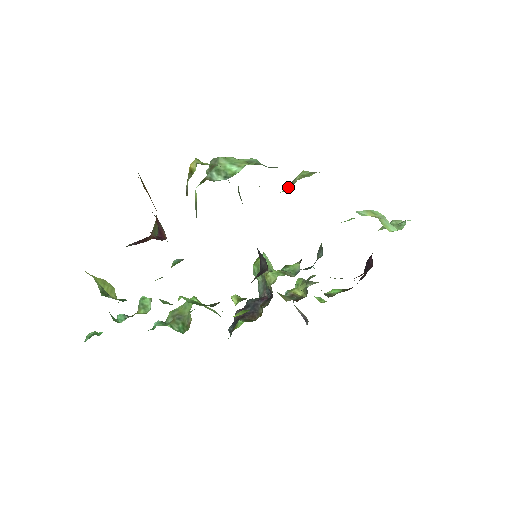
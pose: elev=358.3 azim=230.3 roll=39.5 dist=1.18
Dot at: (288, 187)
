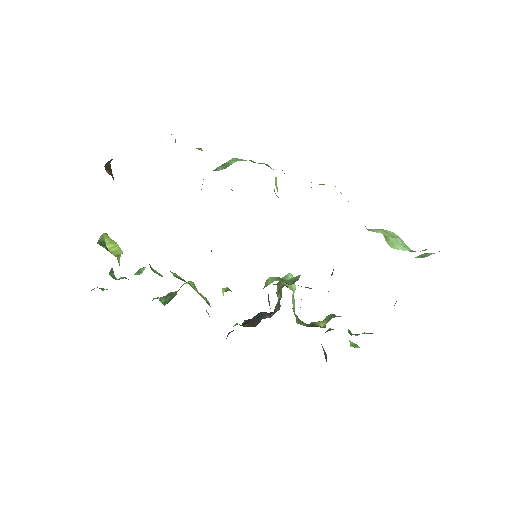
Dot at: occluded
